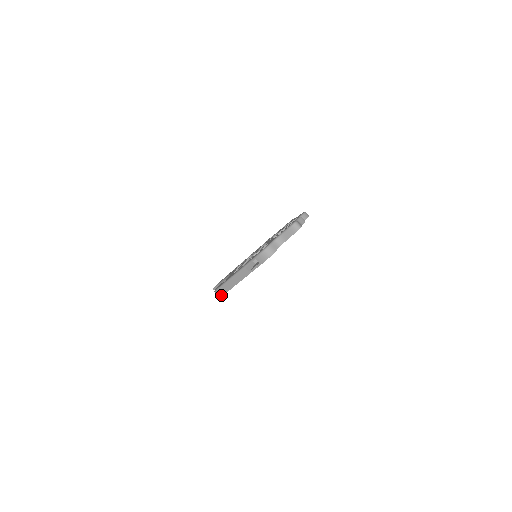
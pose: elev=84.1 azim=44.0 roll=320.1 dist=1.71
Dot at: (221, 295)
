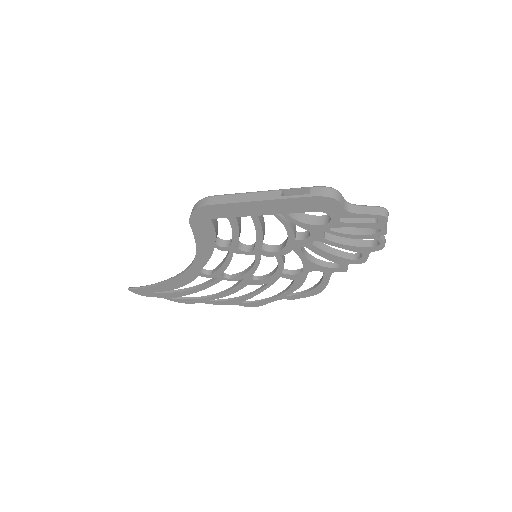
Dot at: (204, 204)
